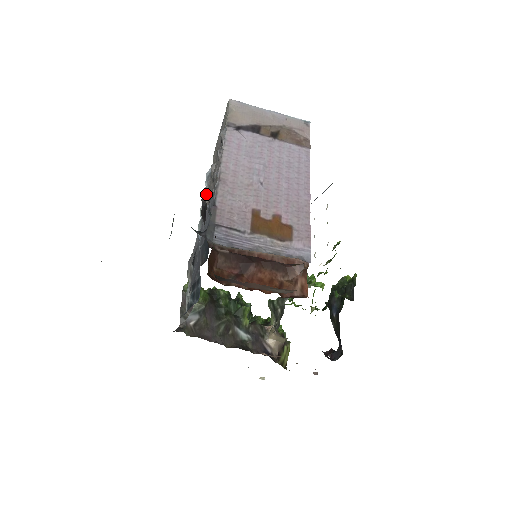
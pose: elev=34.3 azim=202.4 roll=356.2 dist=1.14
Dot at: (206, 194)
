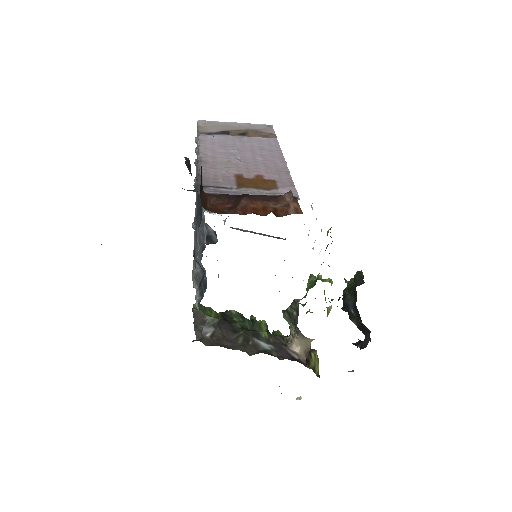
Dot at: occluded
